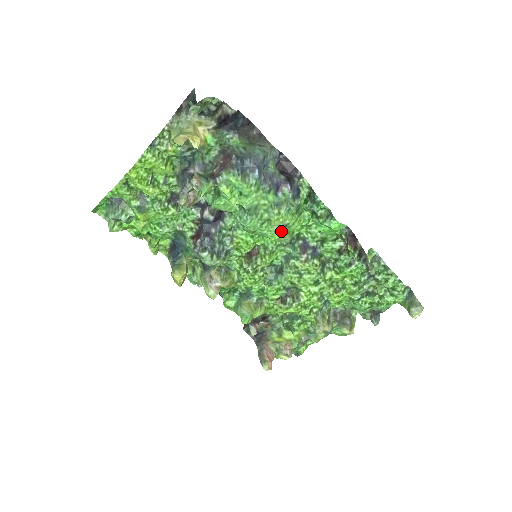
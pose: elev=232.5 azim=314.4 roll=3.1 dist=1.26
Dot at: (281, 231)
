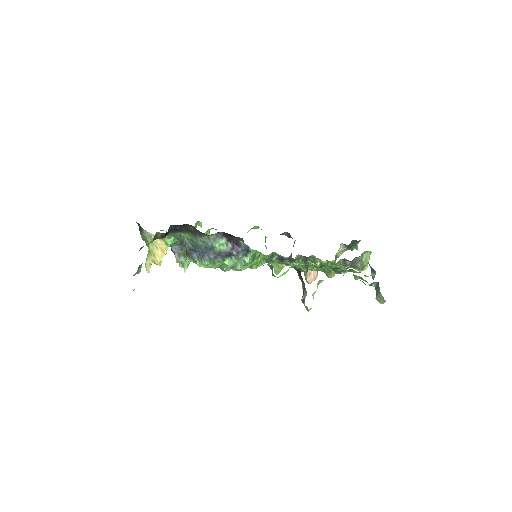
Dot at: (250, 268)
